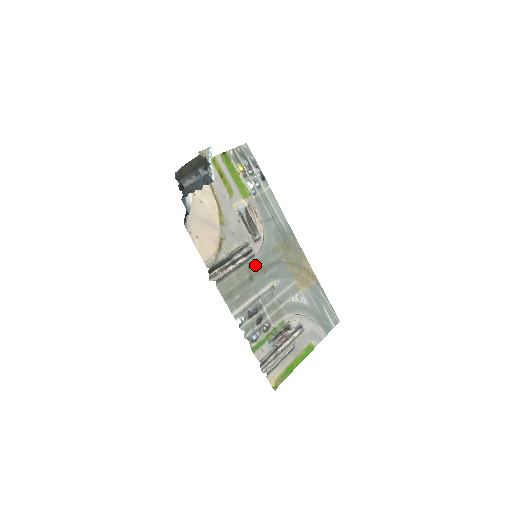
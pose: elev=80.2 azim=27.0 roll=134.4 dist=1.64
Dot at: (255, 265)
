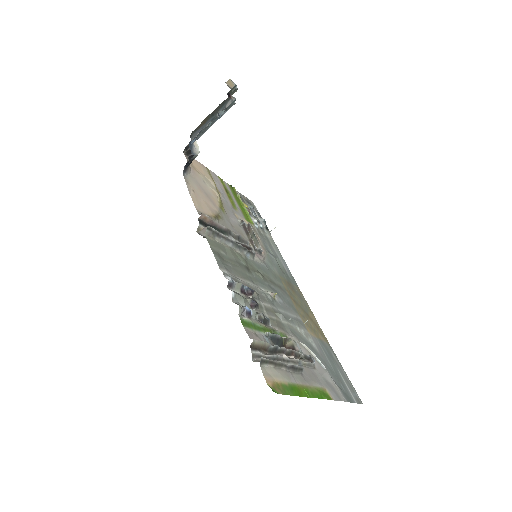
Dot at: (253, 265)
